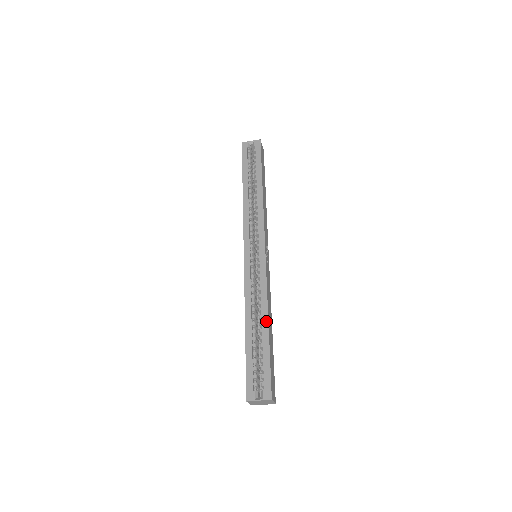
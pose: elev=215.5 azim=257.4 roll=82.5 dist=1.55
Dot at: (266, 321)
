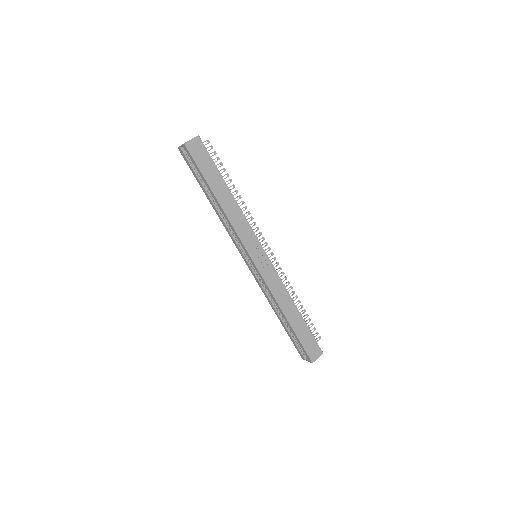
Dot at: (284, 316)
